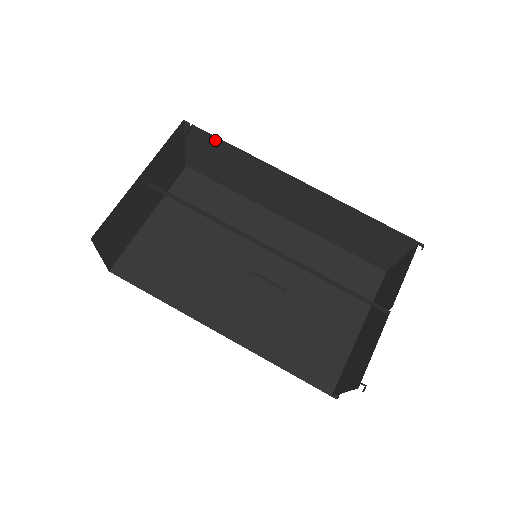
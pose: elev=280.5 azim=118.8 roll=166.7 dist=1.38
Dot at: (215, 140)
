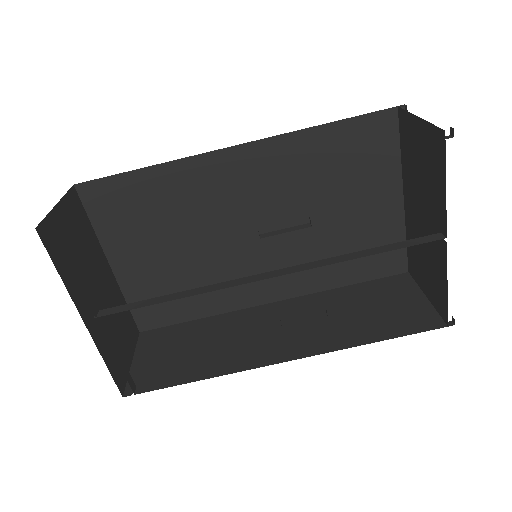
Dot at: occluded
